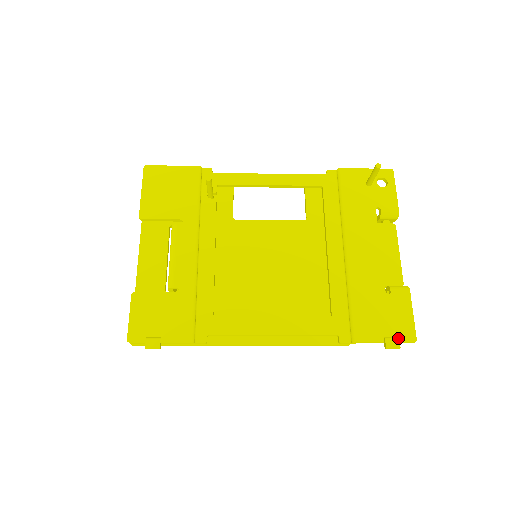
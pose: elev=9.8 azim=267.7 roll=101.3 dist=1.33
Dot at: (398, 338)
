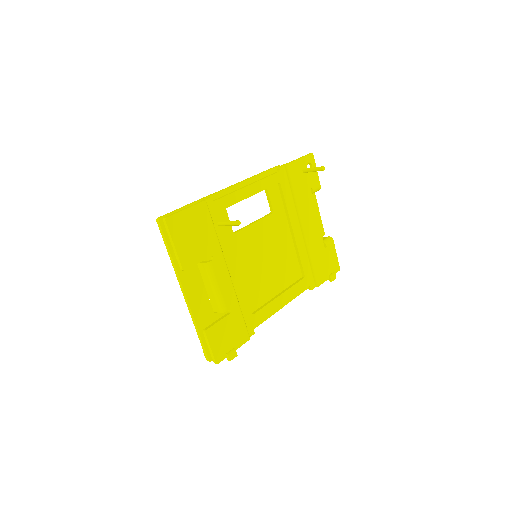
Dot at: (335, 273)
